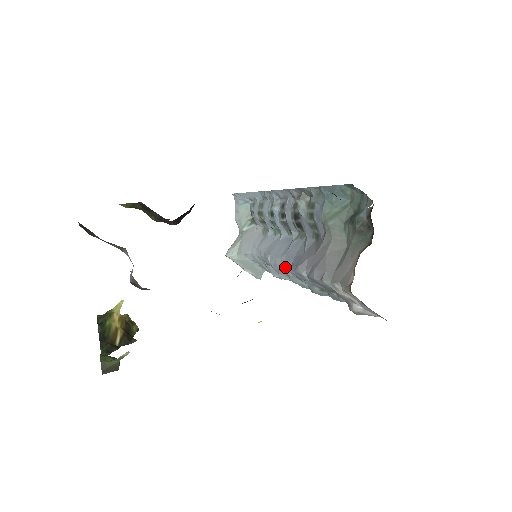
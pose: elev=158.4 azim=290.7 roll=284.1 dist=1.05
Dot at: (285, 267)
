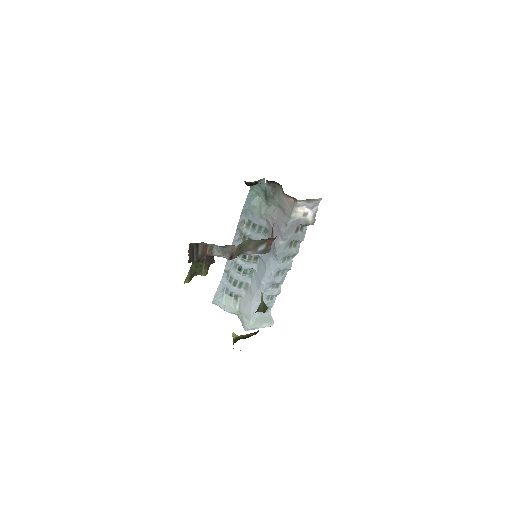
Dot at: (273, 267)
